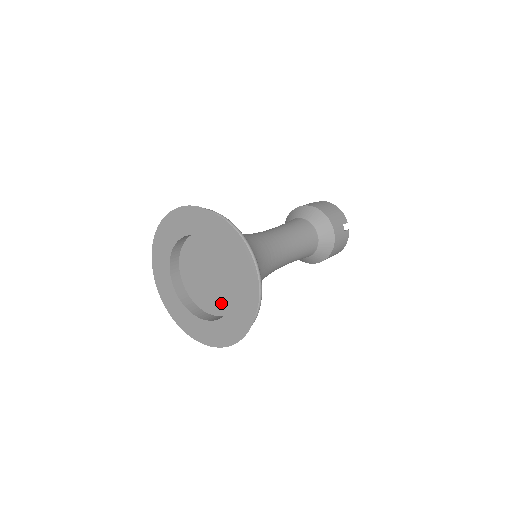
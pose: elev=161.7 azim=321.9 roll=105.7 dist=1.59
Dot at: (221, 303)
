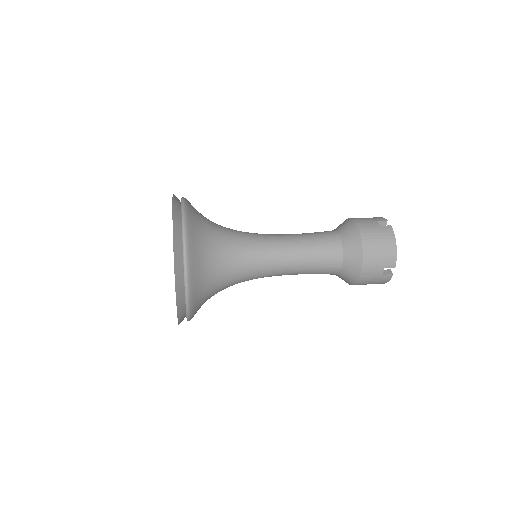
Dot at: occluded
